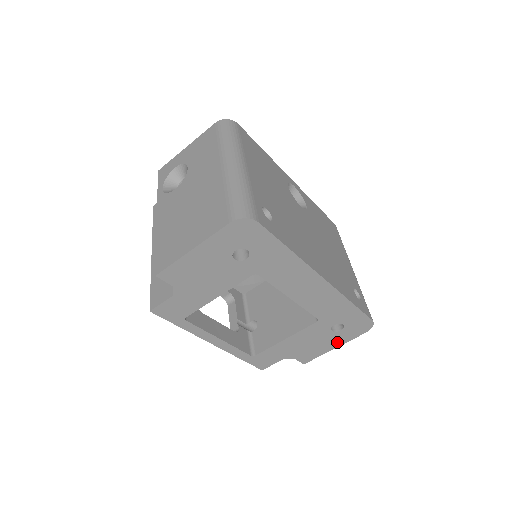
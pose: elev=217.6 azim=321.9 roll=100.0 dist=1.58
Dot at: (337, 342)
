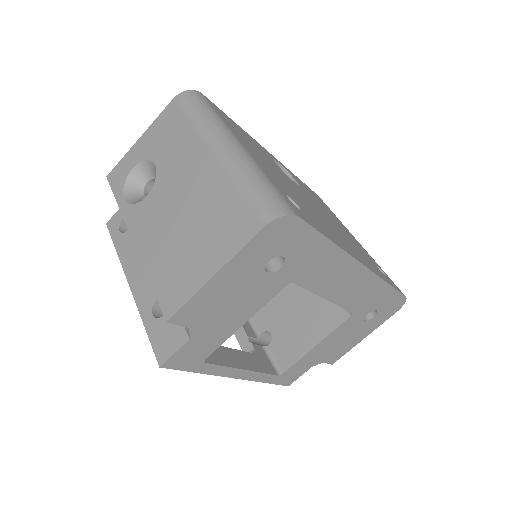
Dot at: (368, 331)
